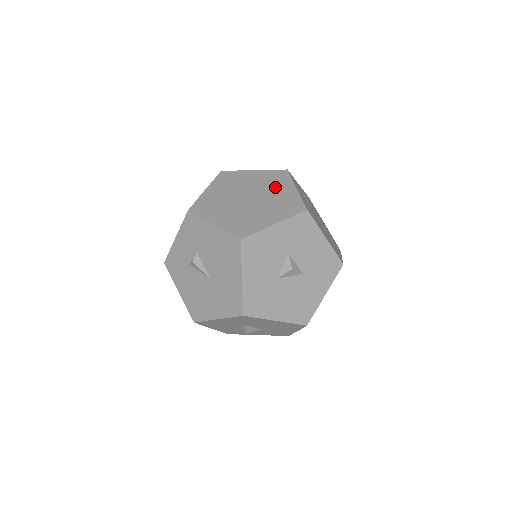
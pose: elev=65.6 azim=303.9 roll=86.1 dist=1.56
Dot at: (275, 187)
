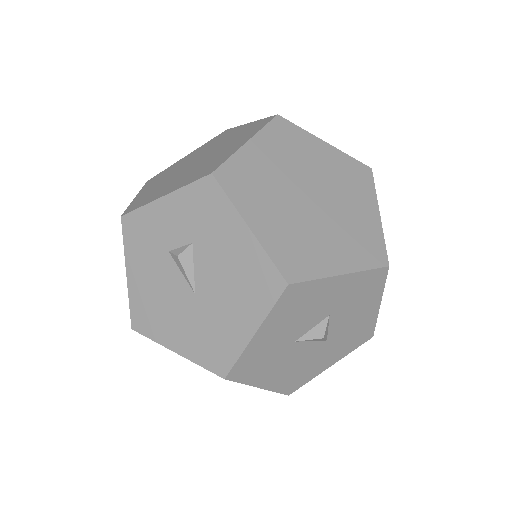
Dot at: (352, 195)
